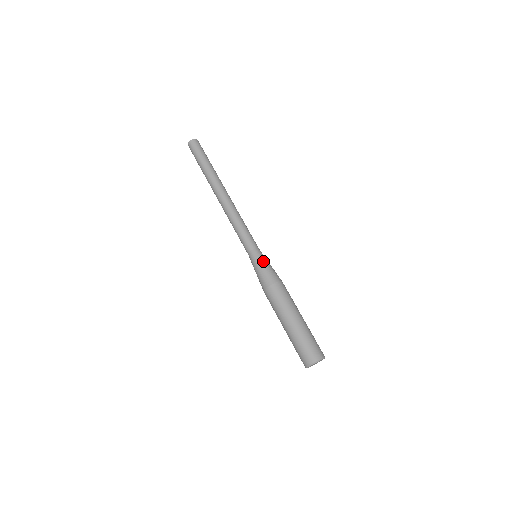
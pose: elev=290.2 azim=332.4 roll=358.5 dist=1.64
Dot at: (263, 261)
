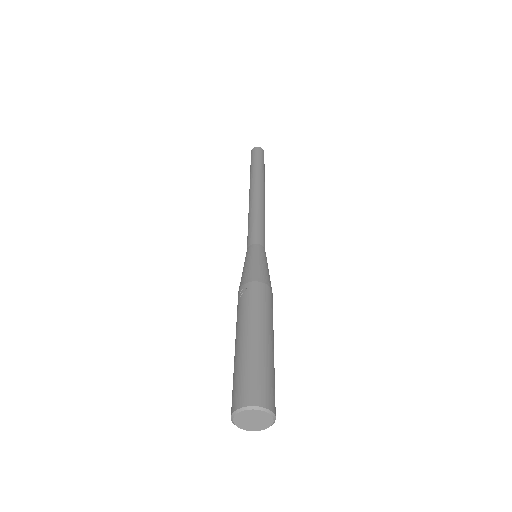
Dot at: (250, 258)
